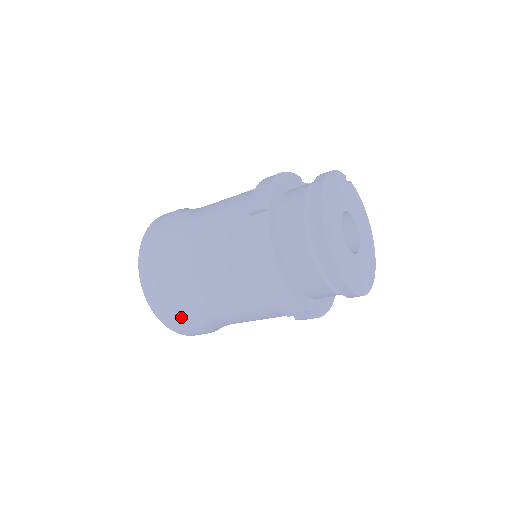
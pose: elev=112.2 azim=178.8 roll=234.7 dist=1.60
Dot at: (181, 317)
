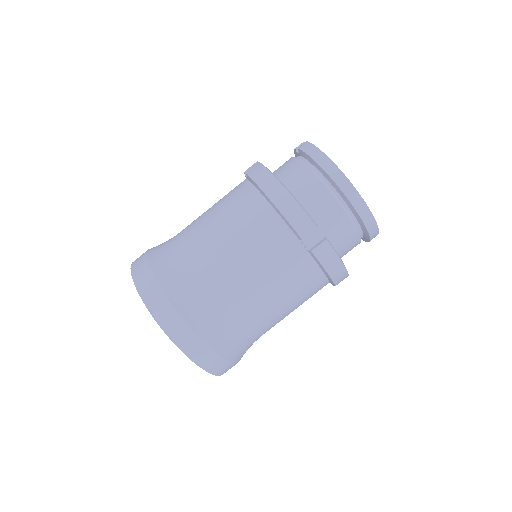
Dot at: occluded
